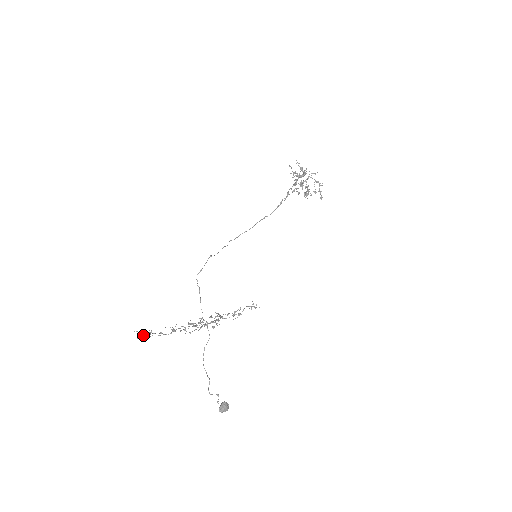
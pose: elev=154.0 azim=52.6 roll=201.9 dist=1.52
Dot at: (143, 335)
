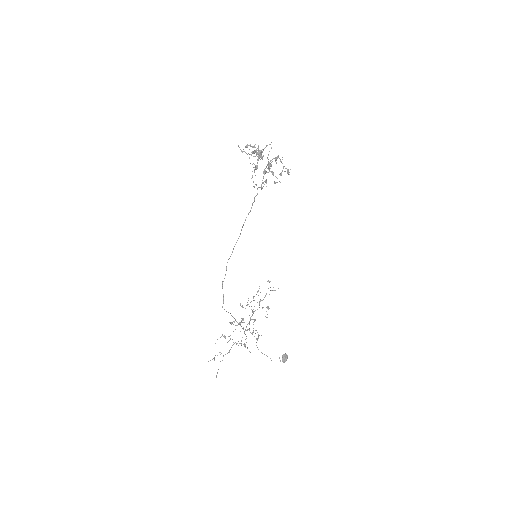
Dot at: (216, 376)
